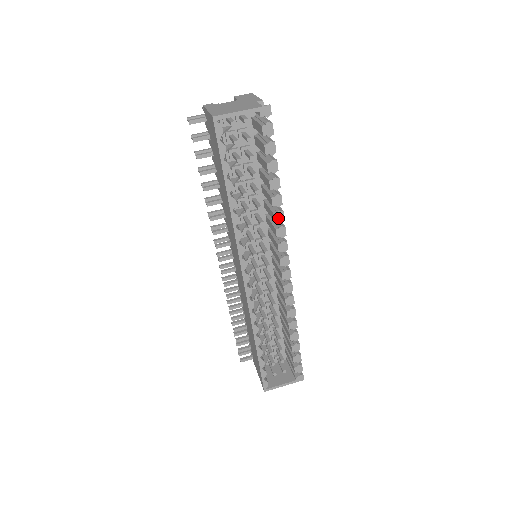
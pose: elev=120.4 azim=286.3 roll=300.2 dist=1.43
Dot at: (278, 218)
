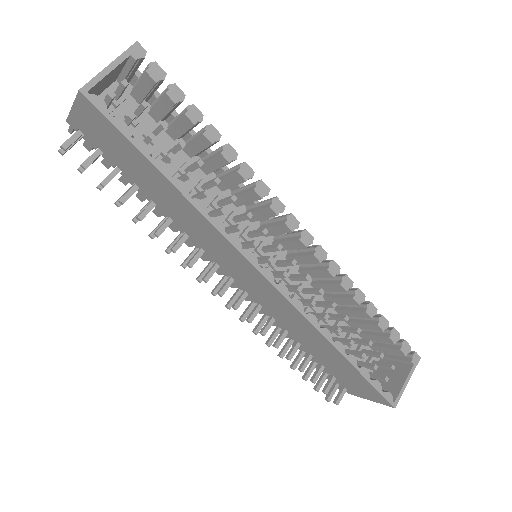
Dot at: (246, 174)
